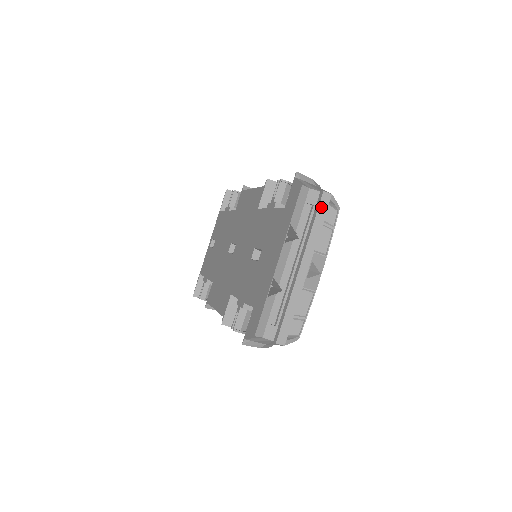
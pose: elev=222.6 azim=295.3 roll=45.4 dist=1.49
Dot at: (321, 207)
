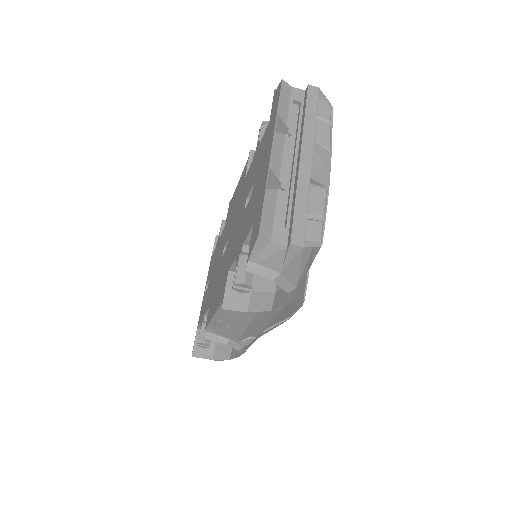
Dot at: (310, 99)
